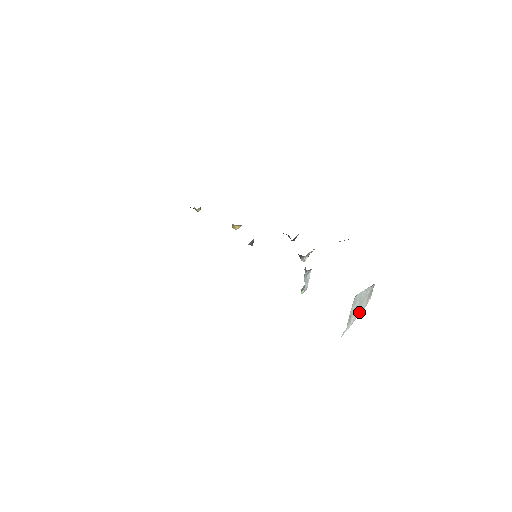
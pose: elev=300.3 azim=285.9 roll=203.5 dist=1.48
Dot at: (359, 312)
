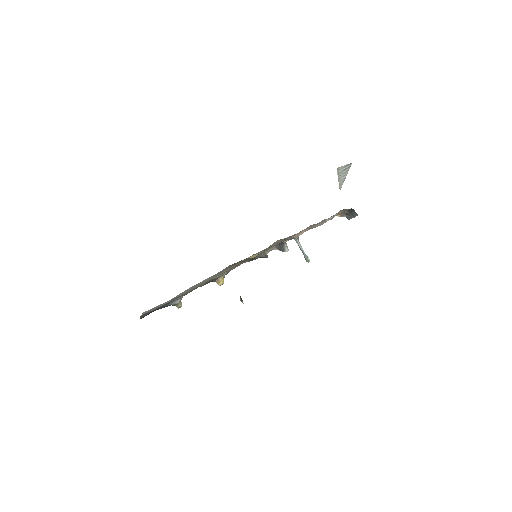
Dot at: occluded
